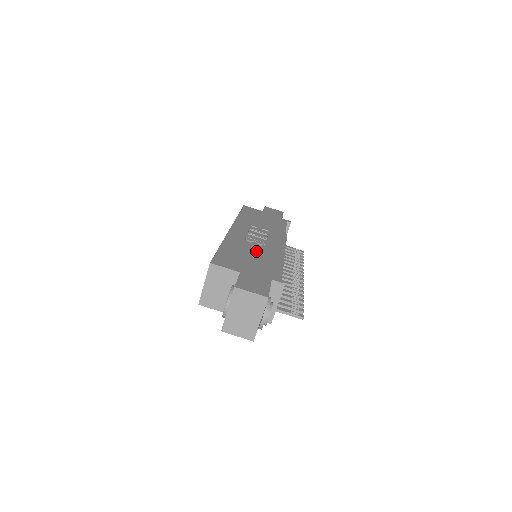
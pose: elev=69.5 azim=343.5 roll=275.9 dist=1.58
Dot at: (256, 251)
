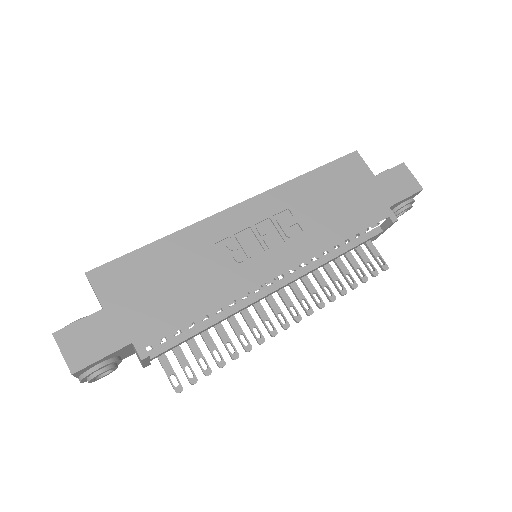
Dot at: (200, 274)
